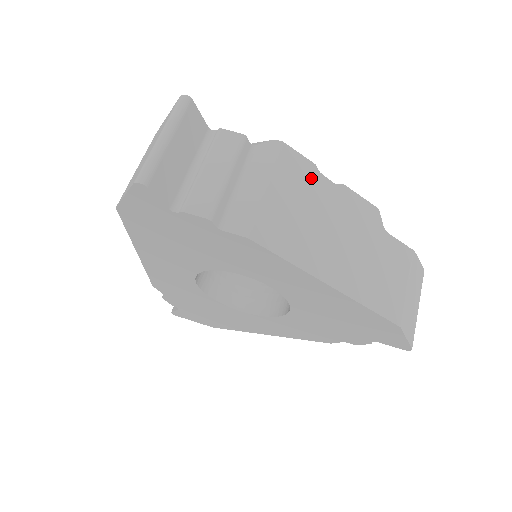
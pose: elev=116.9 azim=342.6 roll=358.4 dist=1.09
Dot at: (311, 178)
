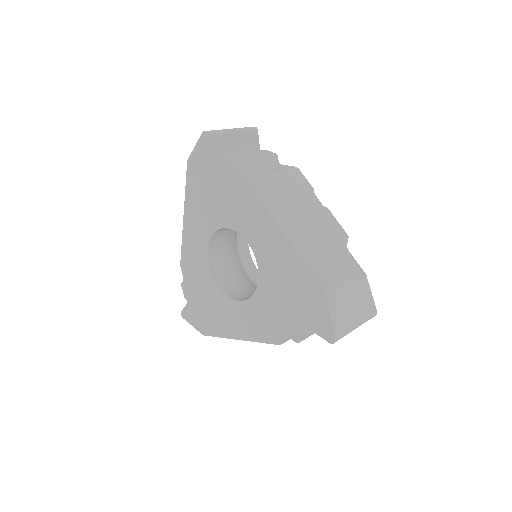
Dot at: (306, 191)
